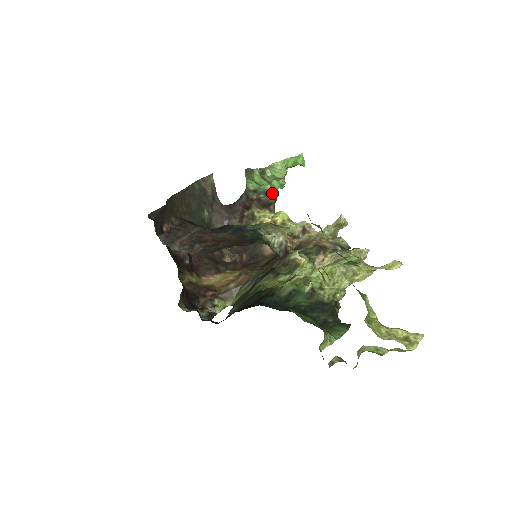
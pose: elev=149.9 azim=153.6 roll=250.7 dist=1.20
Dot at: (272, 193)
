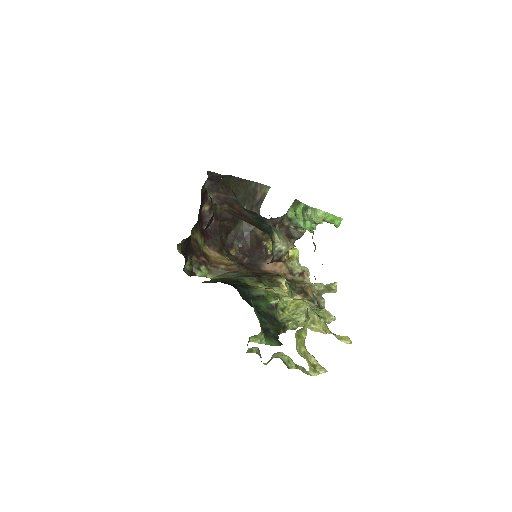
Dot at: (301, 230)
